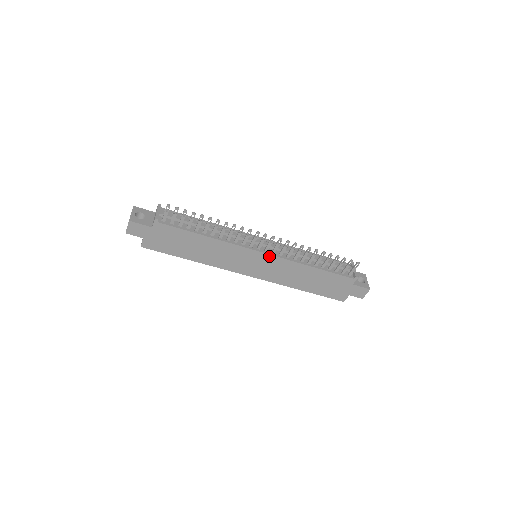
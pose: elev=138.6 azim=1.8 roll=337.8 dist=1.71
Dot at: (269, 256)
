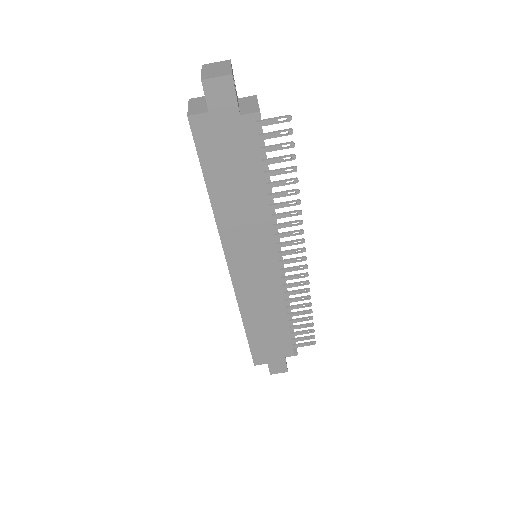
Dot at: (277, 271)
